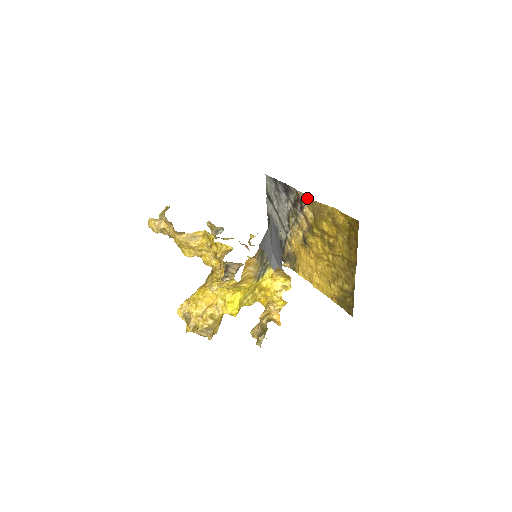
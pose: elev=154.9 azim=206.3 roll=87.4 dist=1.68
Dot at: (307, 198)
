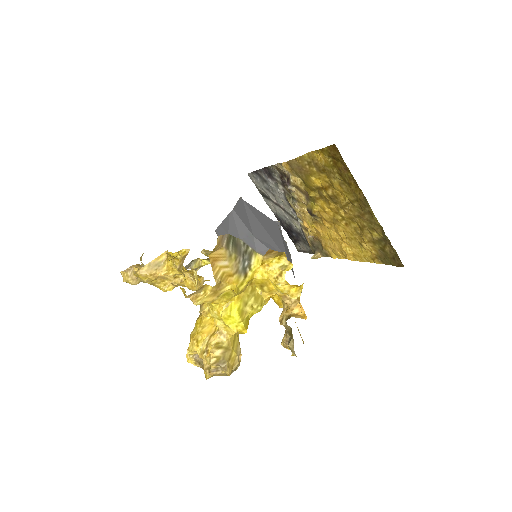
Dot at: (283, 164)
